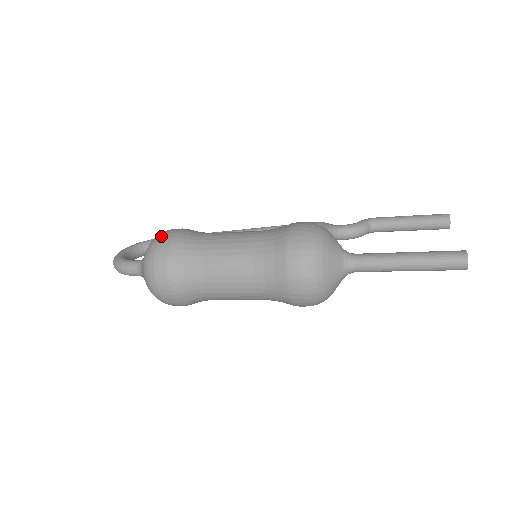
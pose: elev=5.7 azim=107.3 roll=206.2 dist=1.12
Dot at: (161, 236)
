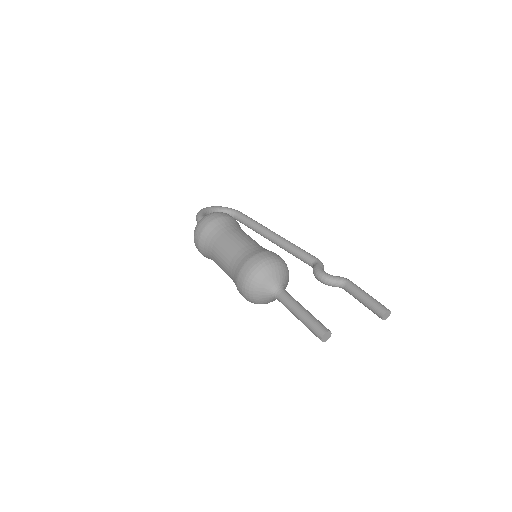
Dot at: (213, 214)
